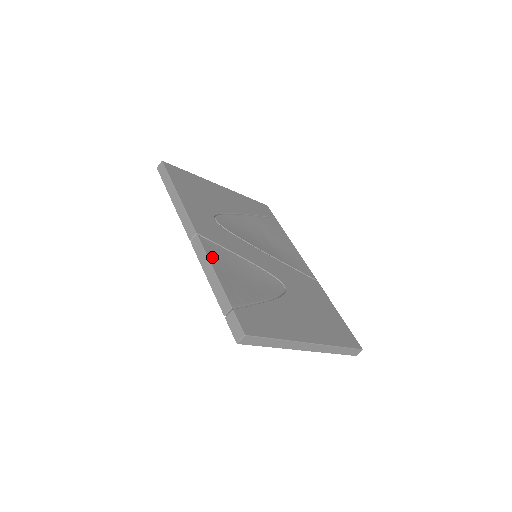
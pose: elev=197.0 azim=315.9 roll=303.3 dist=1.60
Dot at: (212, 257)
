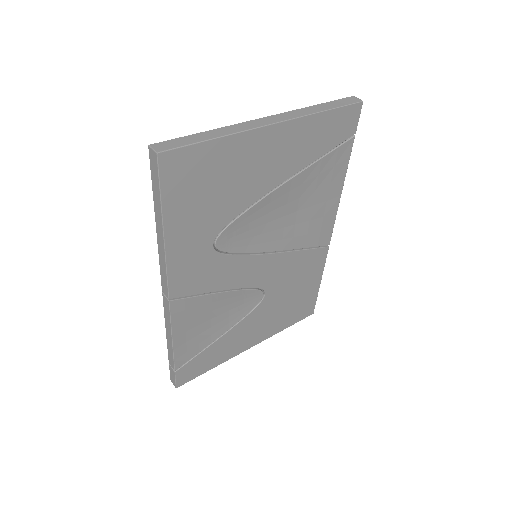
Dot at: (178, 323)
